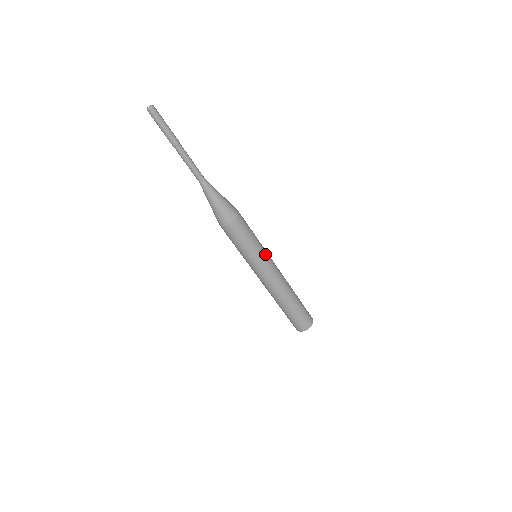
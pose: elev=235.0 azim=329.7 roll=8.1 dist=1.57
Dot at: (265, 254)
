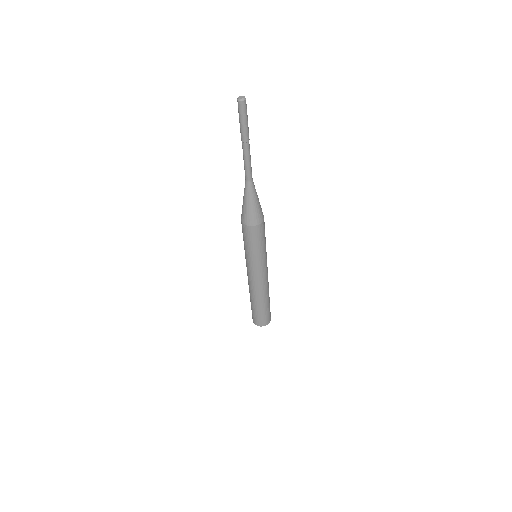
Dot at: (266, 254)
